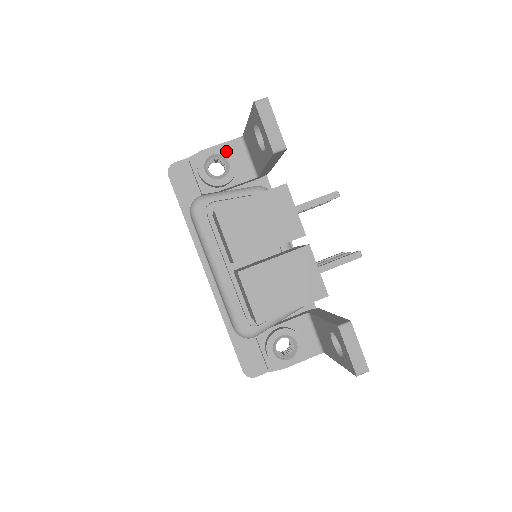
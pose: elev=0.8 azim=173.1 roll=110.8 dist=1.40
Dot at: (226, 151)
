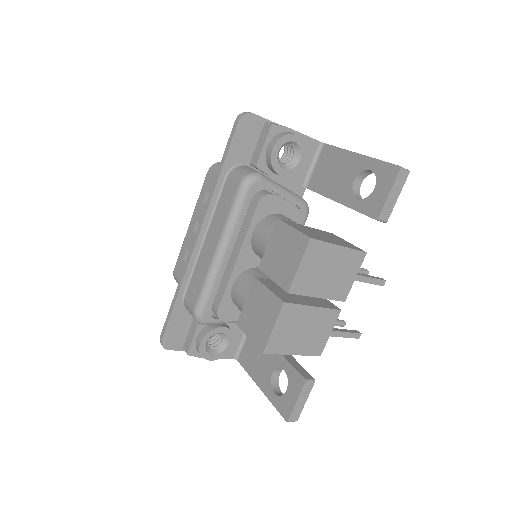
Dot at: (306, 148)
